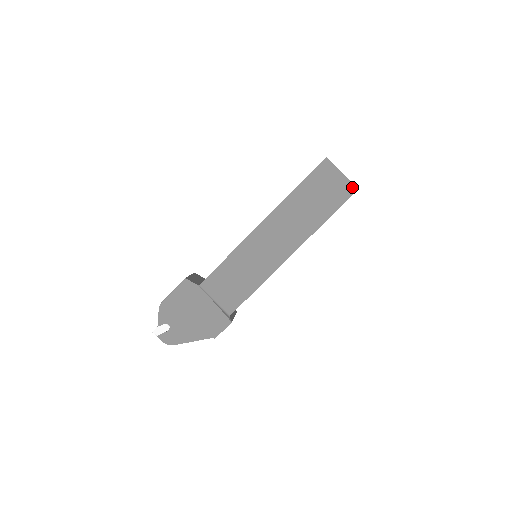
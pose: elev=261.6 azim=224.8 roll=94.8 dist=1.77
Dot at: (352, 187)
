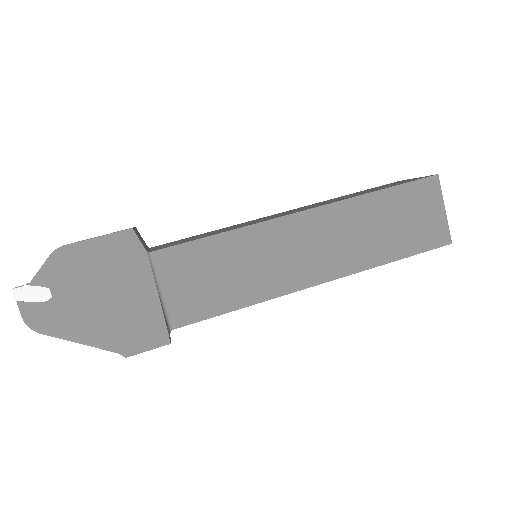
Dot at: (447, 236)
